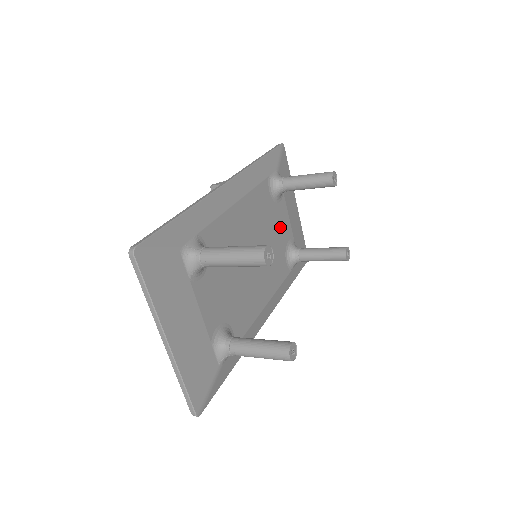
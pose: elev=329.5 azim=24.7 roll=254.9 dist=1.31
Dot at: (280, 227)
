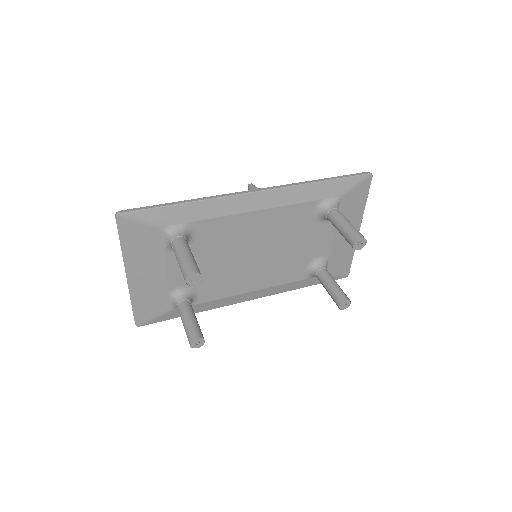
Dot at: (312, 243)
